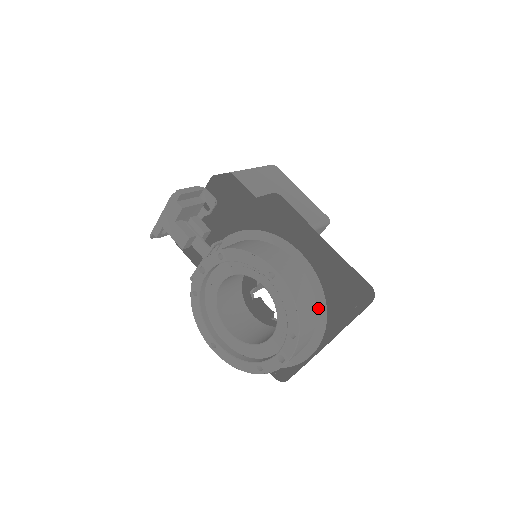
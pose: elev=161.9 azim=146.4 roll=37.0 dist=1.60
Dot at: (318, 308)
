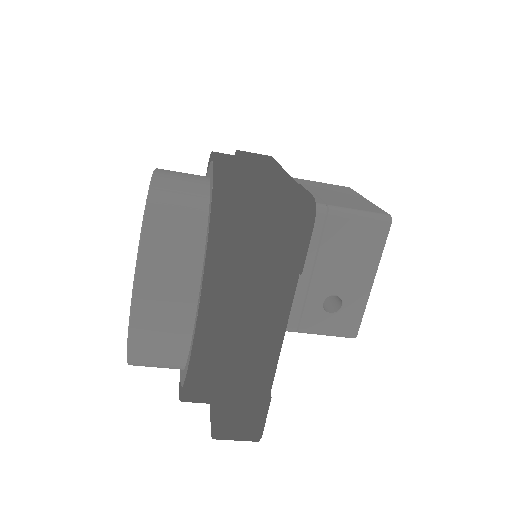
Dot at: (207, 229)
